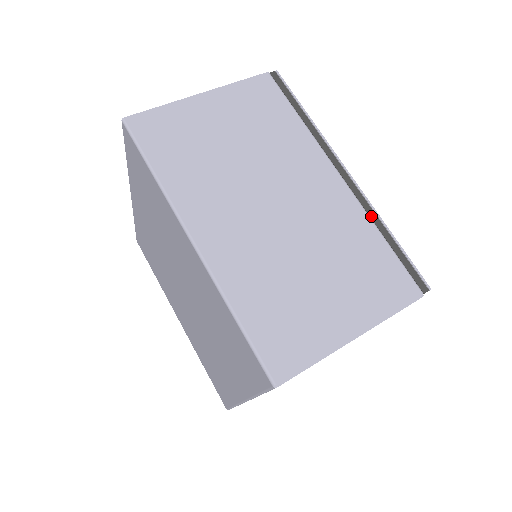
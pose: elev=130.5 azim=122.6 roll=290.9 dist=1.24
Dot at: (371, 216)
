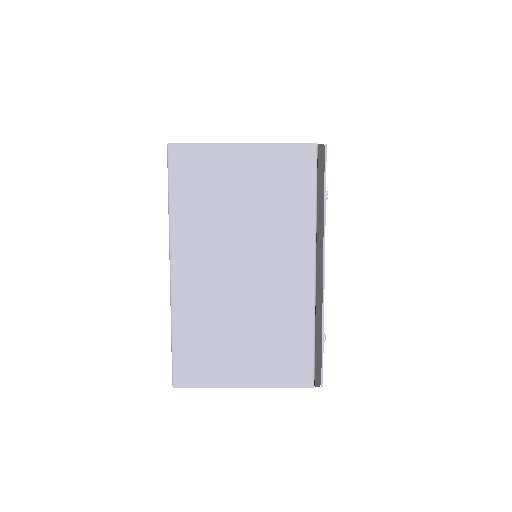
Dot at: occluded
